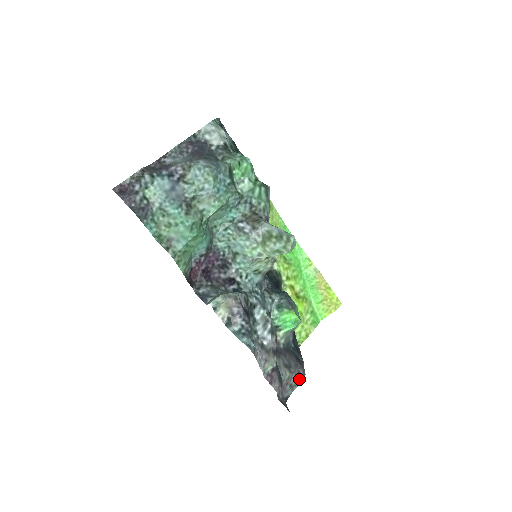
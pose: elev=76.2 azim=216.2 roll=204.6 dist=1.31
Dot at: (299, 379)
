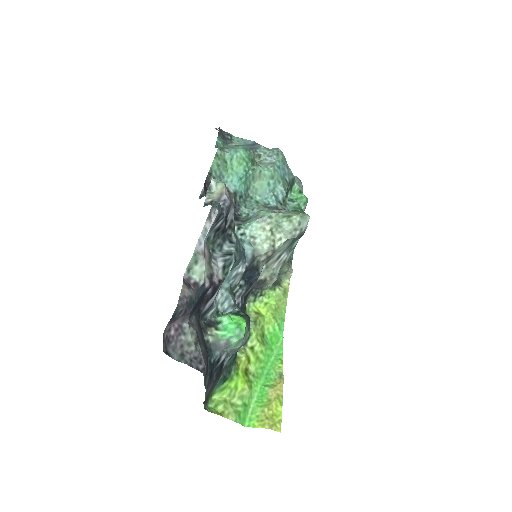
Dot at: (194, 365)
